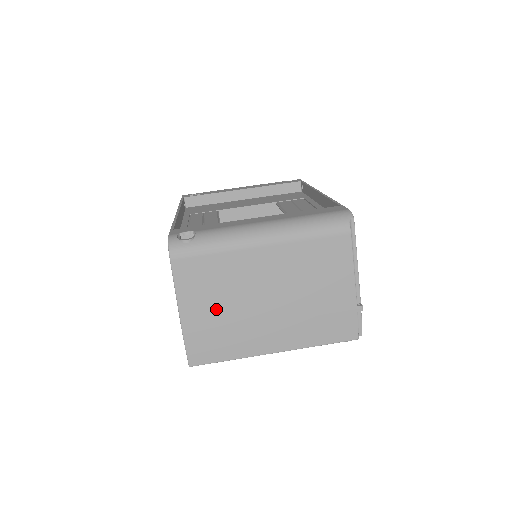
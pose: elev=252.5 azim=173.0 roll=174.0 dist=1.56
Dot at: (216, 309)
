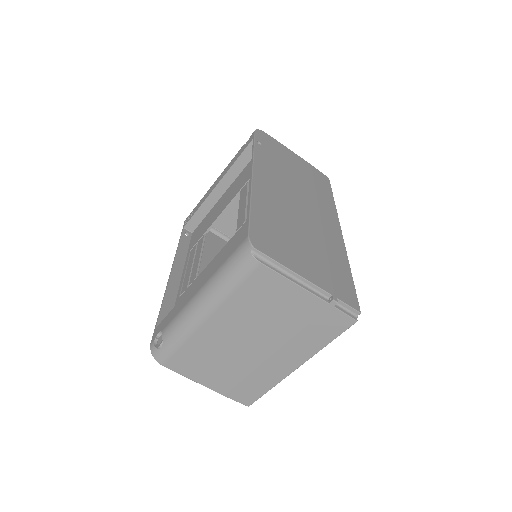
Dot at: (224, 371)
